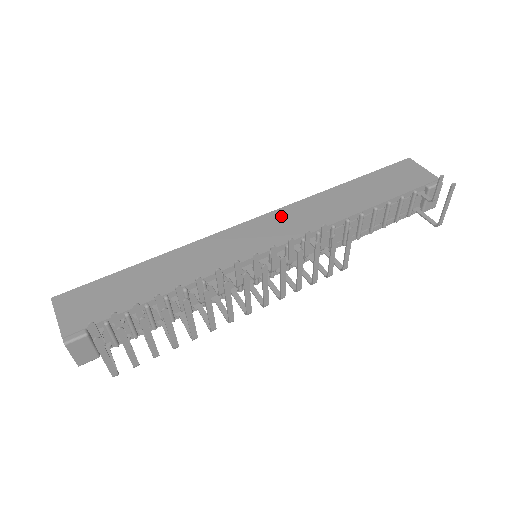
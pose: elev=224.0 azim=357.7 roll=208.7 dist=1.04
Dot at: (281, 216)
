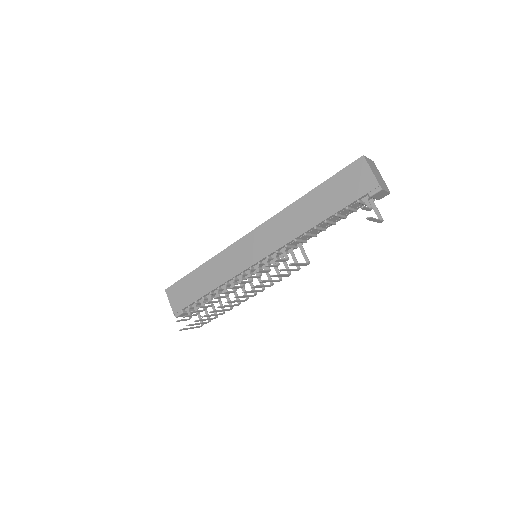
Dot at: (264, 231)
